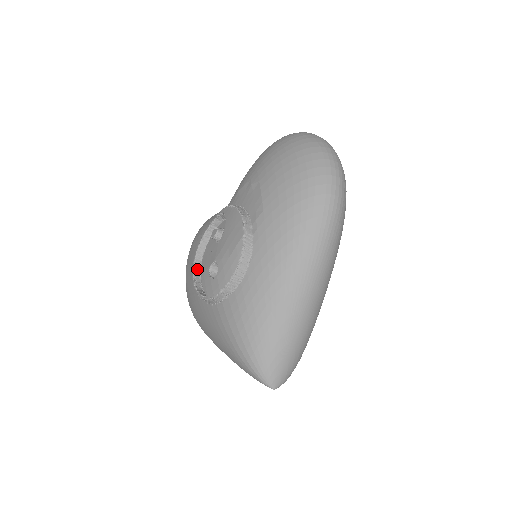
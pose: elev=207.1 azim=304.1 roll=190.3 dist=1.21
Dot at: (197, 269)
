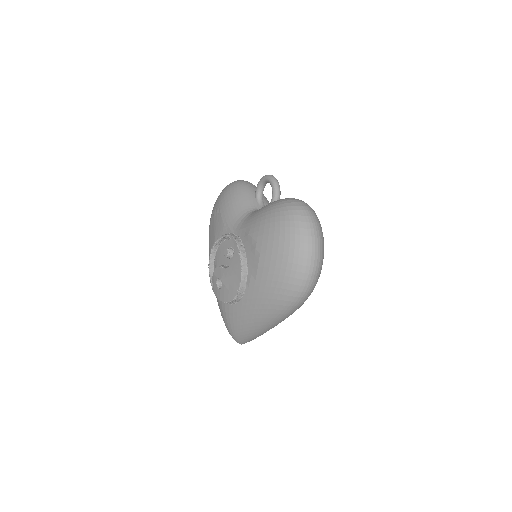
Dot at: (213, 255)
